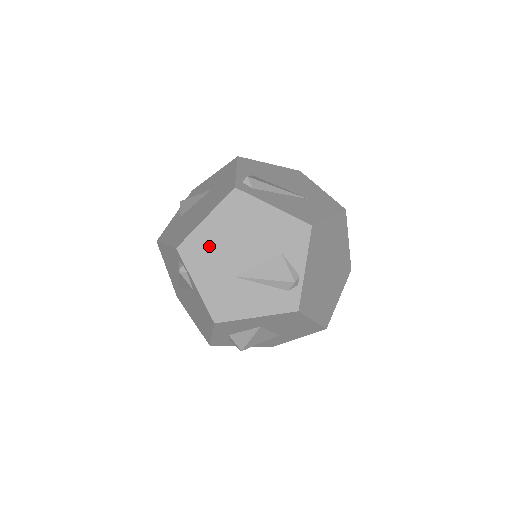
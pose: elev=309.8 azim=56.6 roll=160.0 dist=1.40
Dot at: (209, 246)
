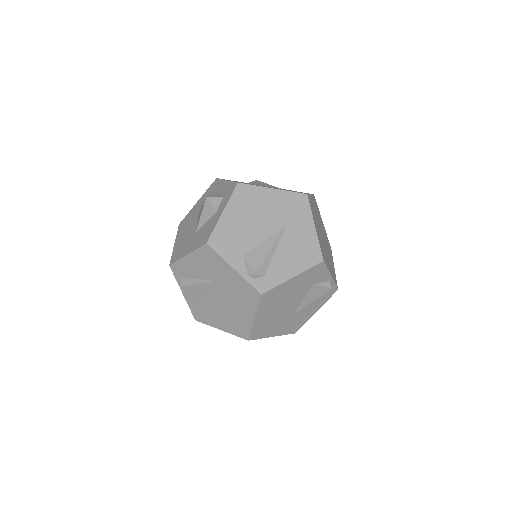
Dot at: (267, 322)
